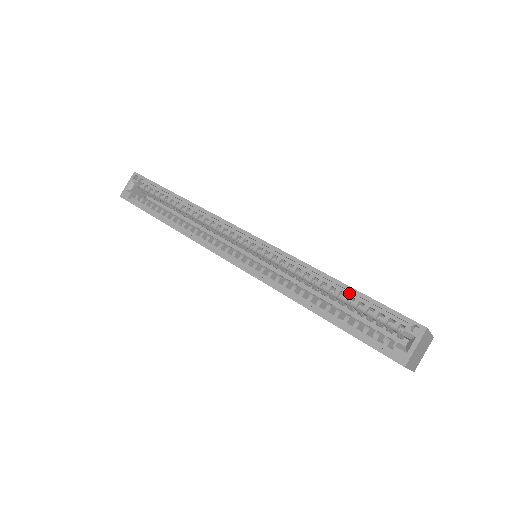
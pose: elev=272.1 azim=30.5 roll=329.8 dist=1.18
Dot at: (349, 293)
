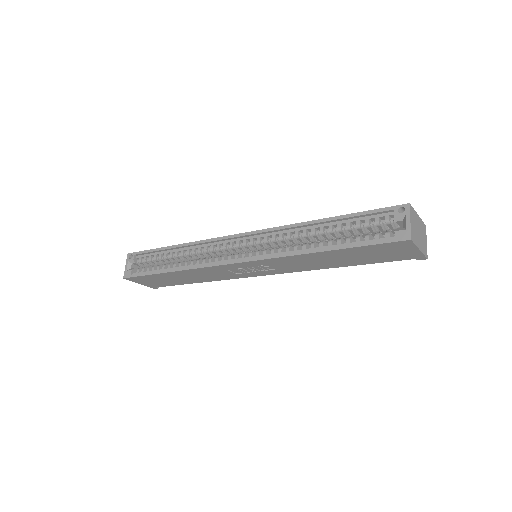
Dot at: (339, 222)
